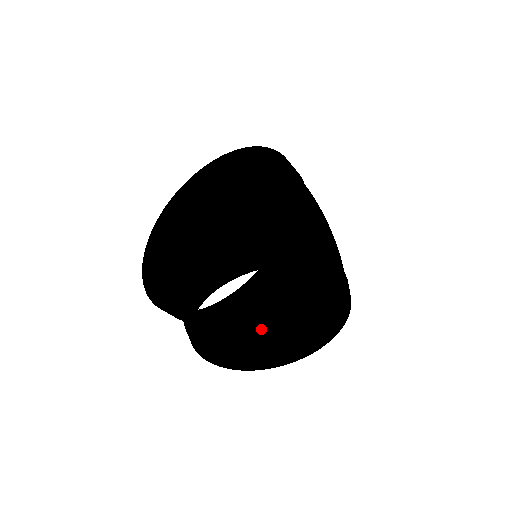
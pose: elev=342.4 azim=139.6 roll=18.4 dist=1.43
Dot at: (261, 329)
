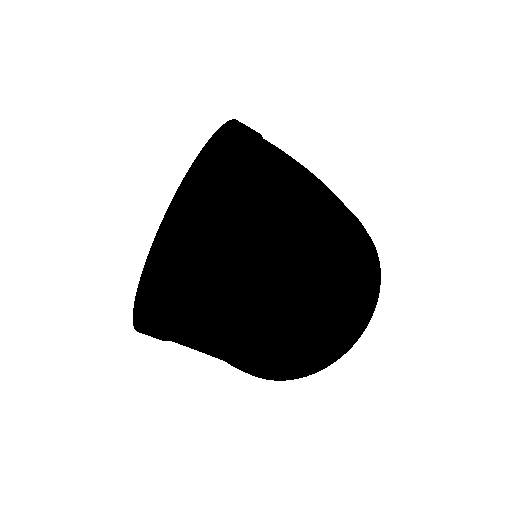
Dot at: occluded
